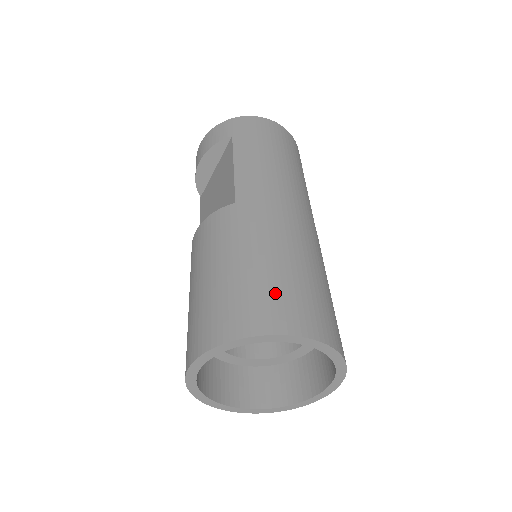
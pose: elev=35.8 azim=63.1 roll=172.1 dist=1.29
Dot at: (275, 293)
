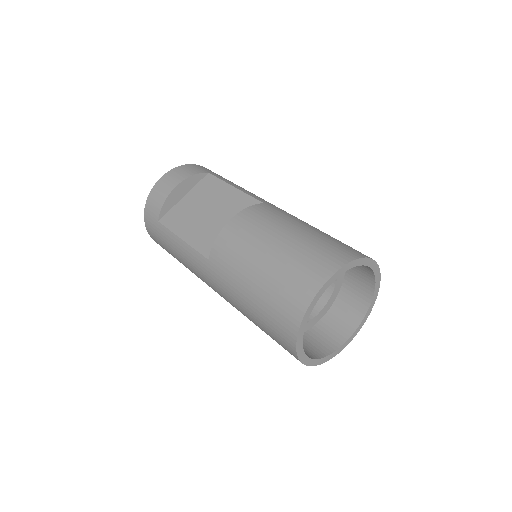
Dot at: occluded
